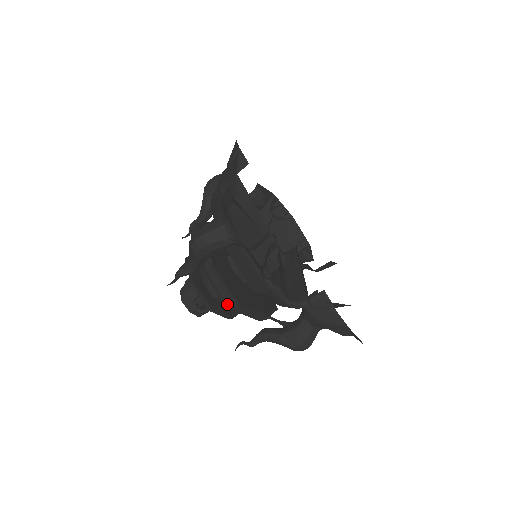
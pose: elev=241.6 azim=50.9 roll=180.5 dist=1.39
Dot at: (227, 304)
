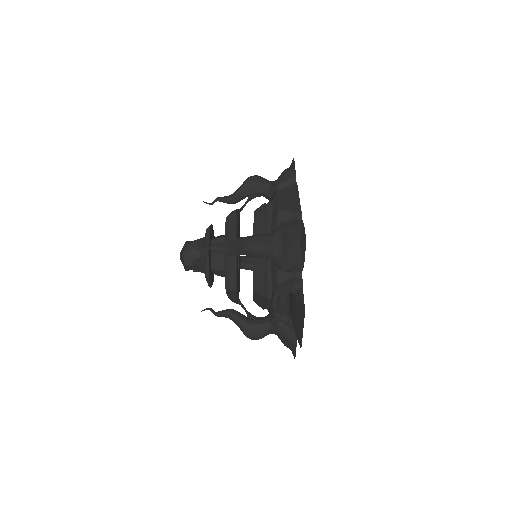
Dot at: (228, 285)
